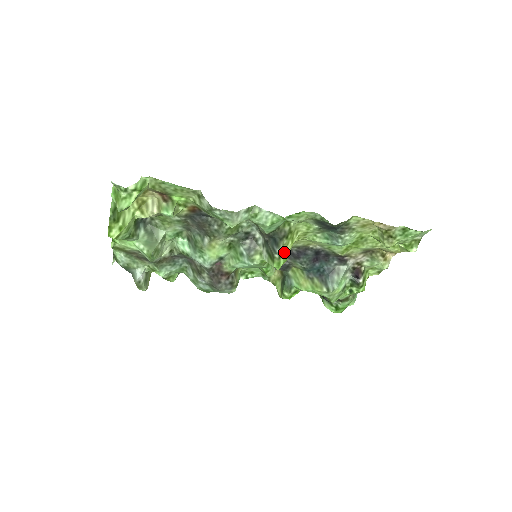
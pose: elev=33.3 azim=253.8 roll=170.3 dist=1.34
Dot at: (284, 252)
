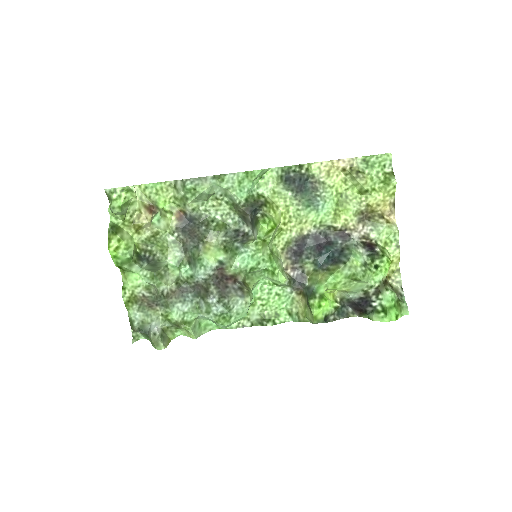
Dot at: (267, 215)
